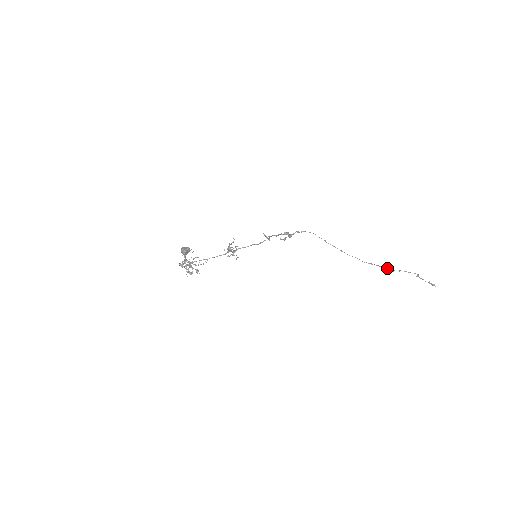
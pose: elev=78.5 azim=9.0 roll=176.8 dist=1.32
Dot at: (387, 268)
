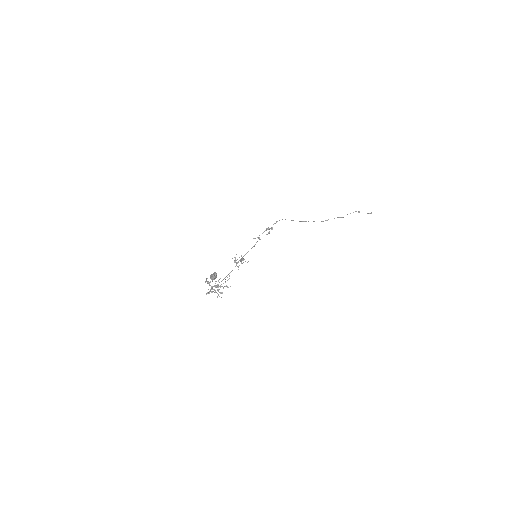
Dot at: (339, 217)
